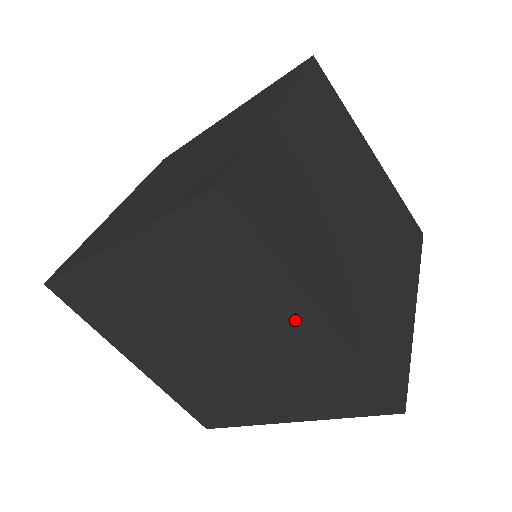
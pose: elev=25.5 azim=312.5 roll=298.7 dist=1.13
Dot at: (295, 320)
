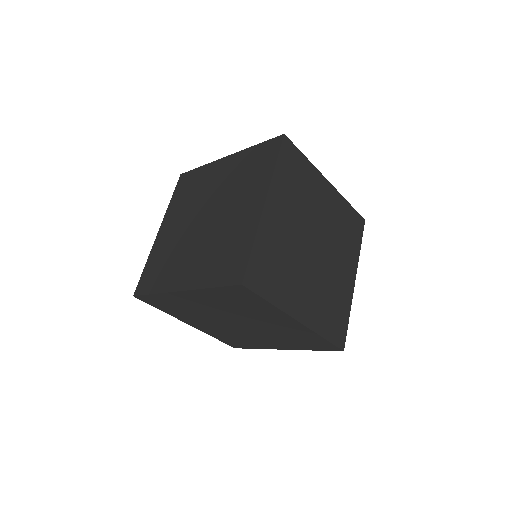
Dot at: (283, 322)
